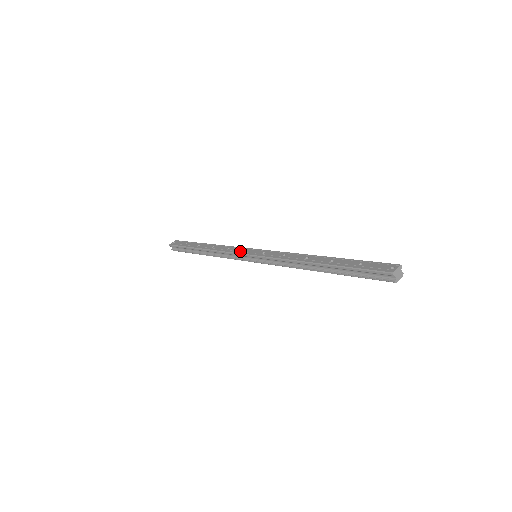
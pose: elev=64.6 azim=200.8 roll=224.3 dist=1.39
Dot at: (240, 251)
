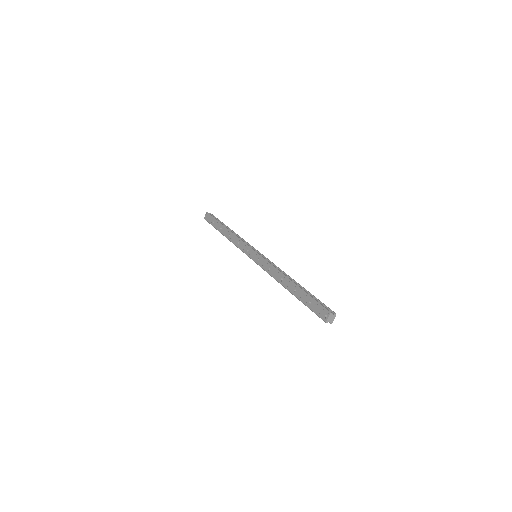
Dot at: (245, 251)
